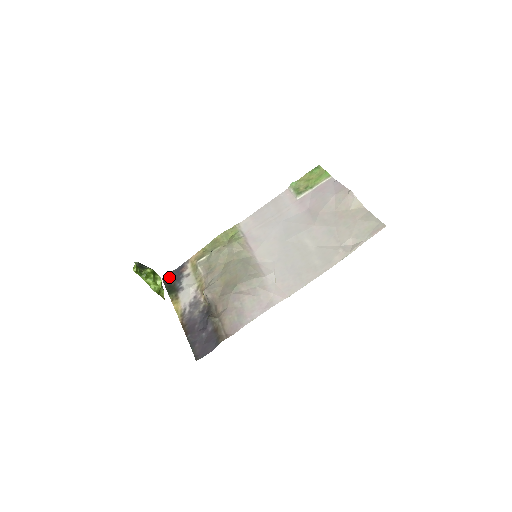
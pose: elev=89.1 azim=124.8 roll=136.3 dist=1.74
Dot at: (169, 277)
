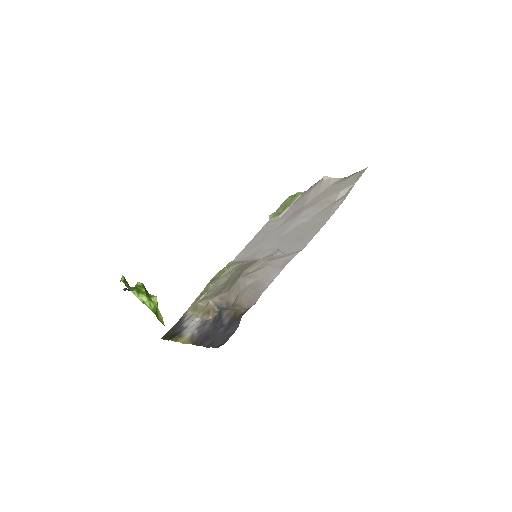
Dot at: (168, 333)
